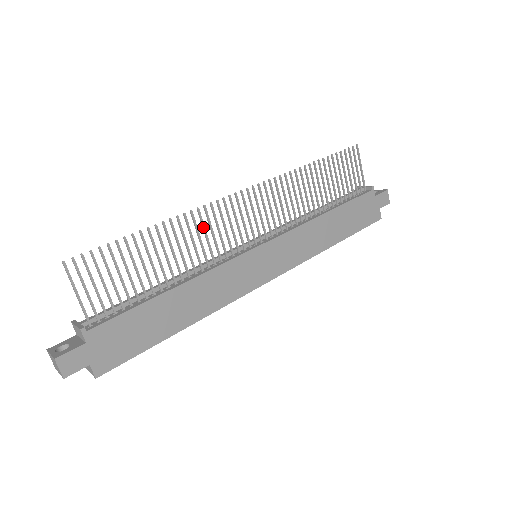
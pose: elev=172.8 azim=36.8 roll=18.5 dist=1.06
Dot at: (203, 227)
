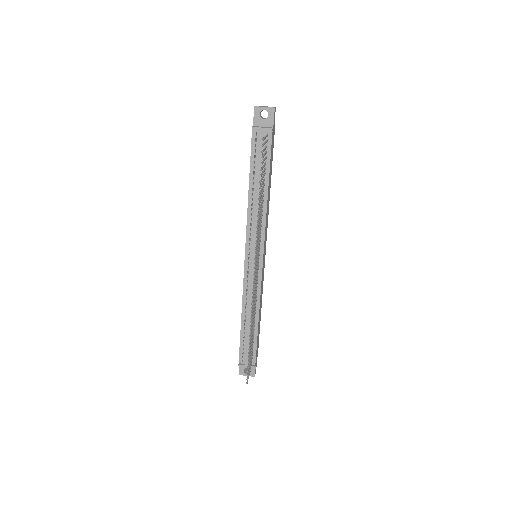
Dot at: occluded
